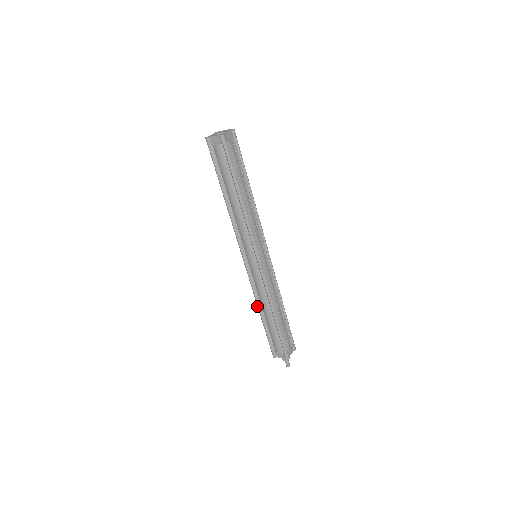
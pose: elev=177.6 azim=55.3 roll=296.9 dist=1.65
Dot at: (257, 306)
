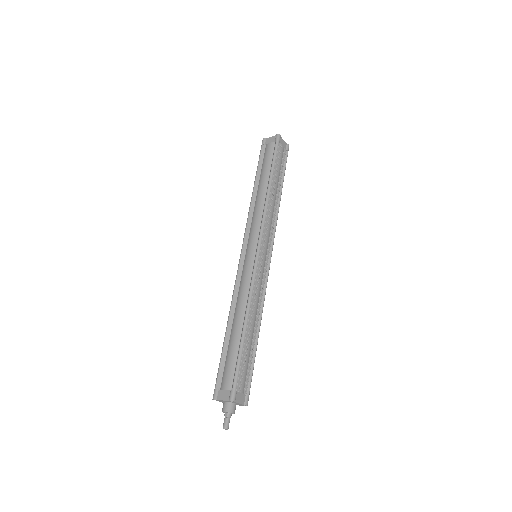
Dot at: (229, 313)
